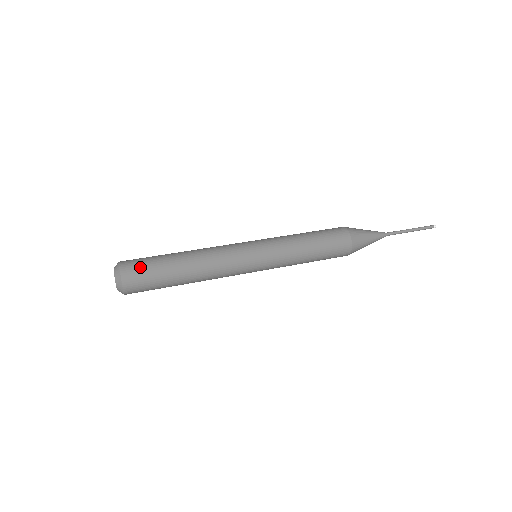
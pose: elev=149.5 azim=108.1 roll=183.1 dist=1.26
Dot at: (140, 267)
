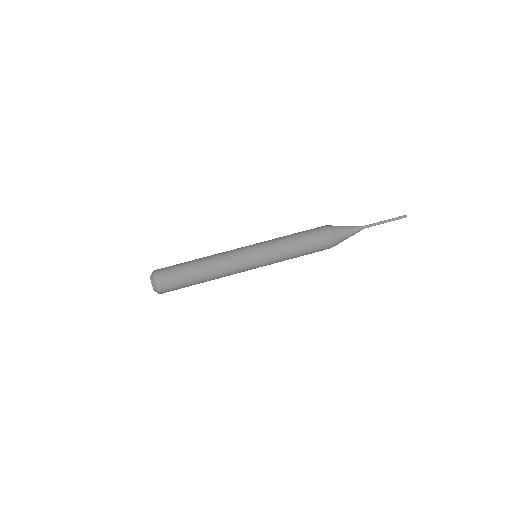
Dot at: (168, 273)
